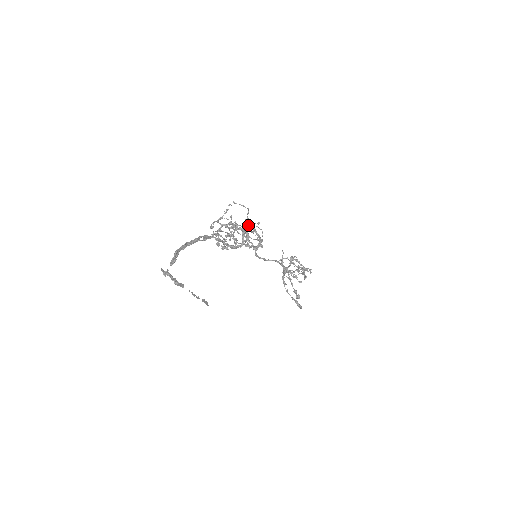
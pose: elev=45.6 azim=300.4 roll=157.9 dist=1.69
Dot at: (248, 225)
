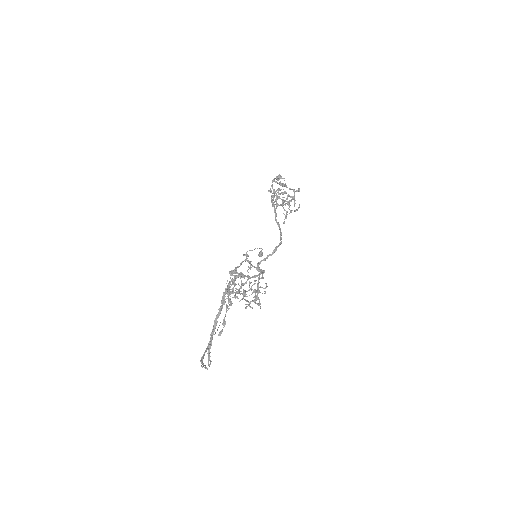
Dot at: (253, 277)
